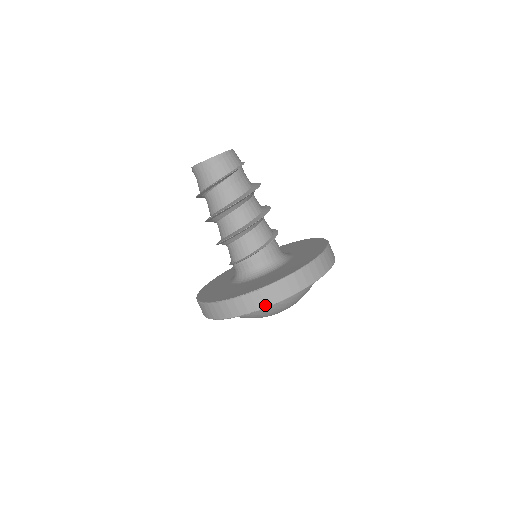
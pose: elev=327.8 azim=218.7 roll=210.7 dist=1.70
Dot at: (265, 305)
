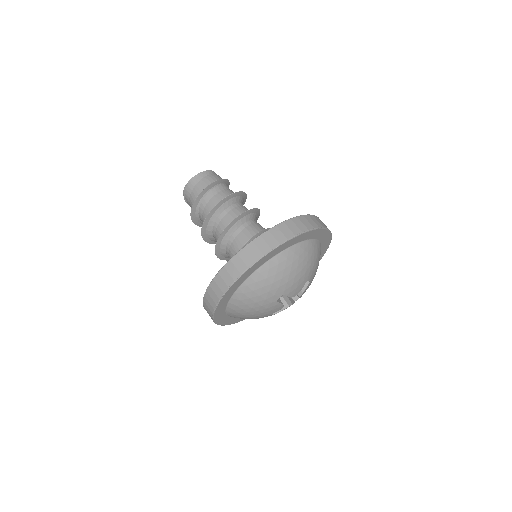
Dot at: (286, 238)
